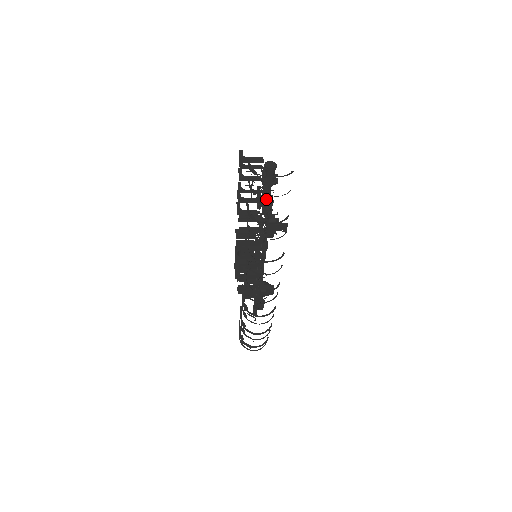
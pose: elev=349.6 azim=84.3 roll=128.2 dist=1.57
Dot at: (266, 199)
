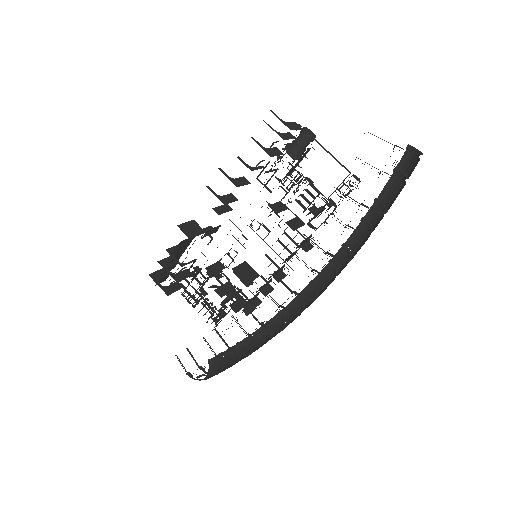
Dot at: (343, 180)
